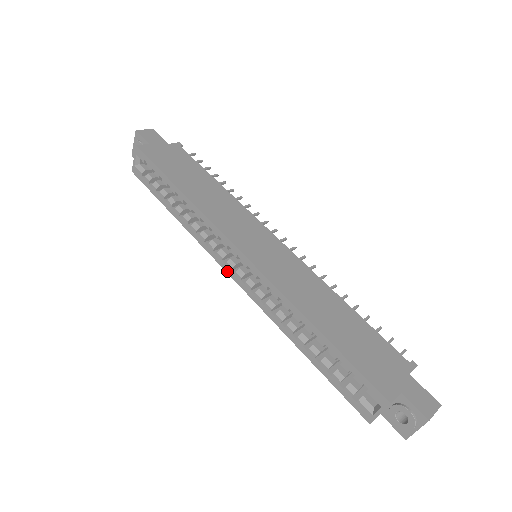
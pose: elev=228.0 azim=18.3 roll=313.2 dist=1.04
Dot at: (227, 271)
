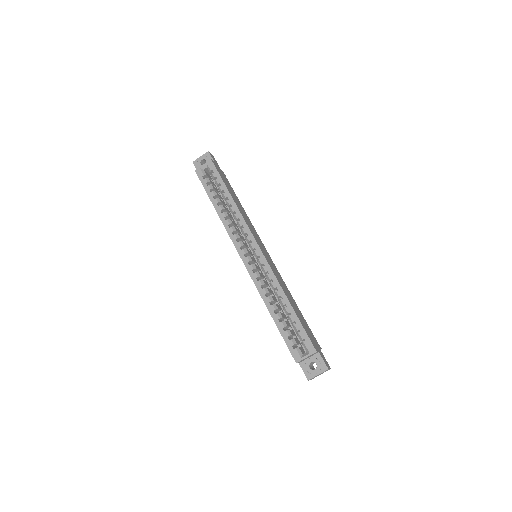
Dot at: (240, 254)
